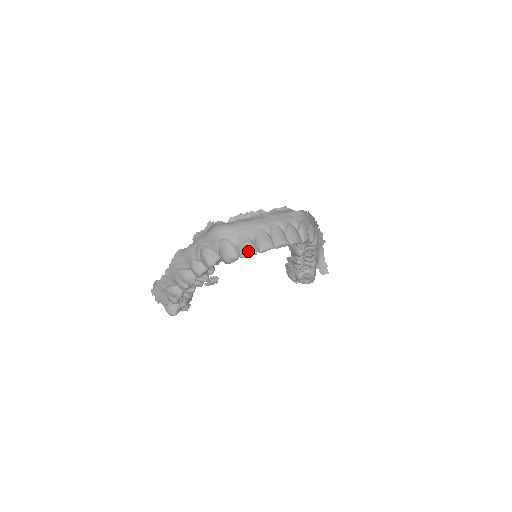
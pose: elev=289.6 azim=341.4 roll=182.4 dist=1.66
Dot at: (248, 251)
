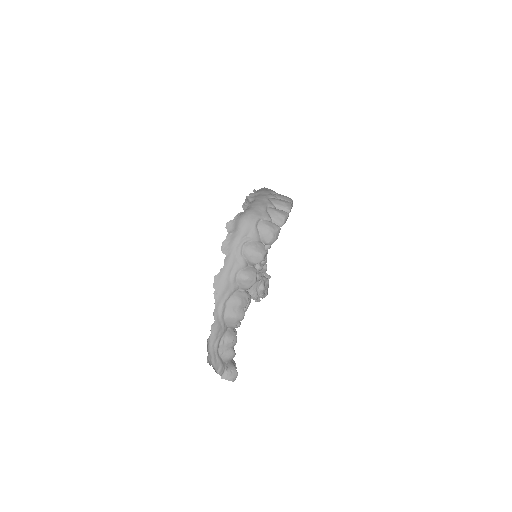
Dot at: (284, 215)
